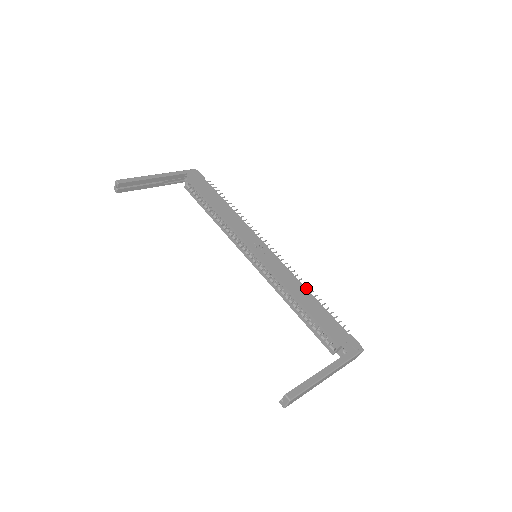
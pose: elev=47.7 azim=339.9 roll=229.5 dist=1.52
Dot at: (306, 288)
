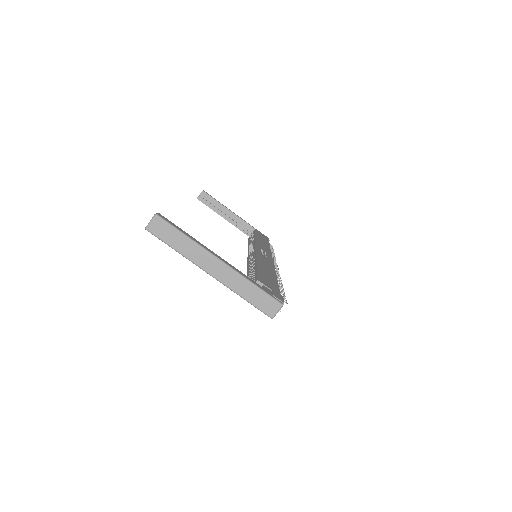
Dot at: occluded
